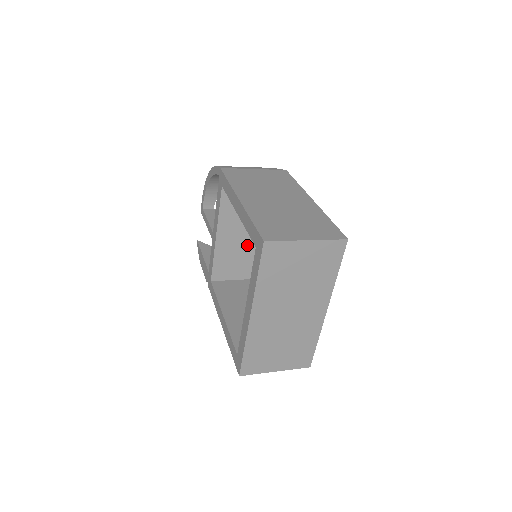
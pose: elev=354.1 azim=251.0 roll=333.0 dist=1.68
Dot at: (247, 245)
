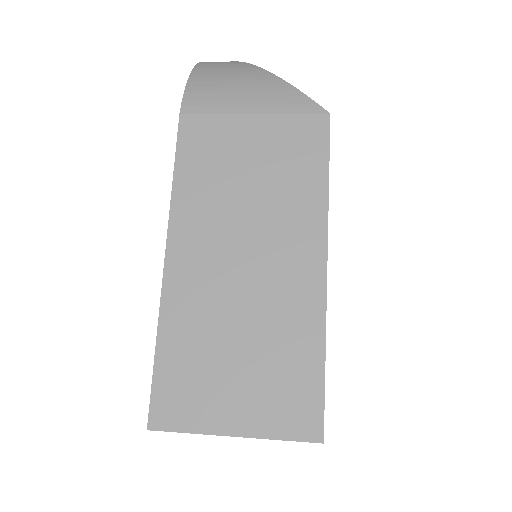
Dot at: occluded
